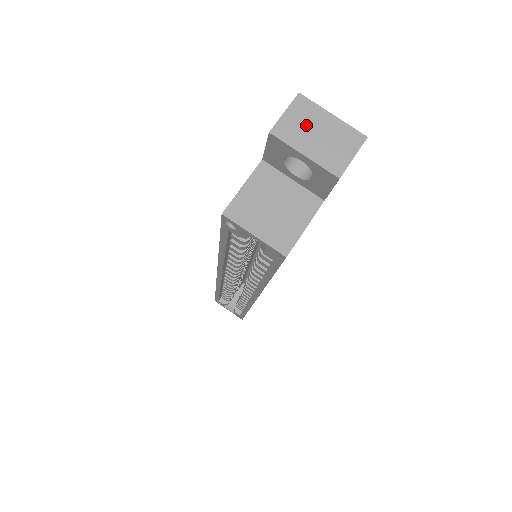
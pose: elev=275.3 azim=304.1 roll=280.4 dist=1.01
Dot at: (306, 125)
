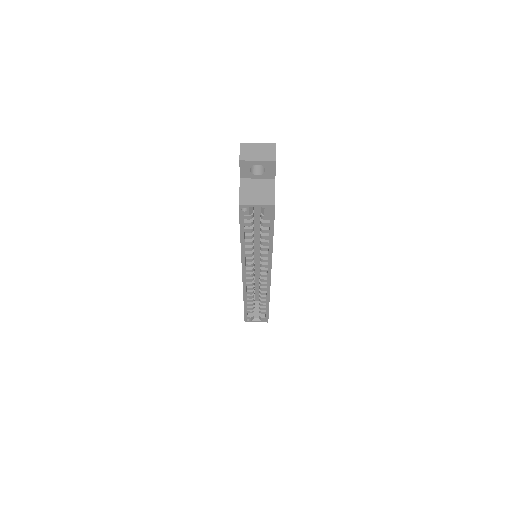
Dot at: (251, 151)
